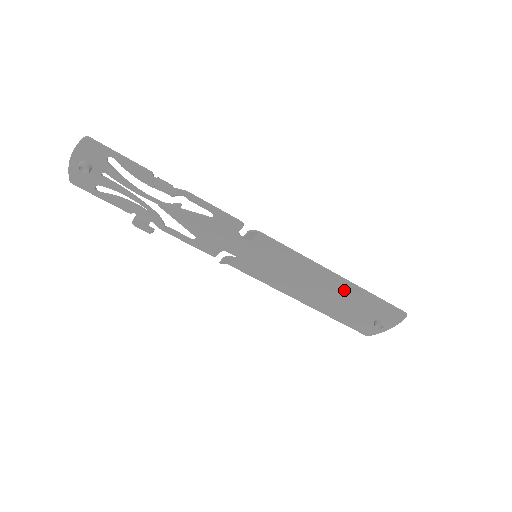
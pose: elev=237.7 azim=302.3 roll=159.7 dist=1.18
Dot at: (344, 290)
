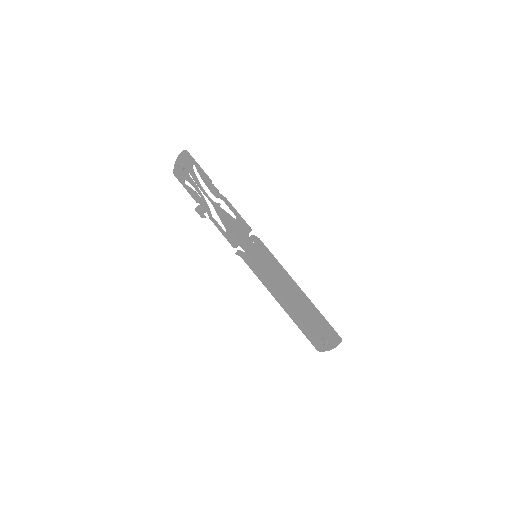
Dot at: (303, 302)
